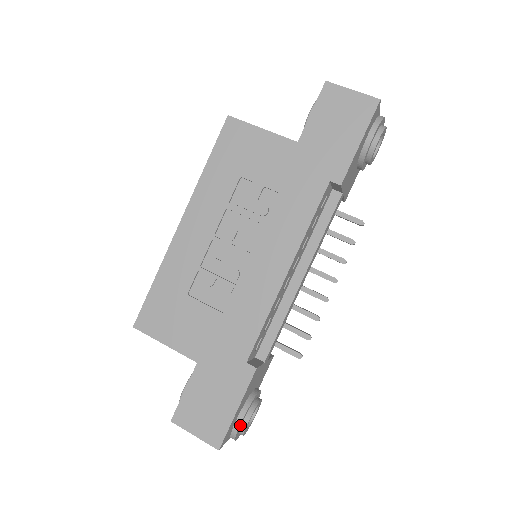
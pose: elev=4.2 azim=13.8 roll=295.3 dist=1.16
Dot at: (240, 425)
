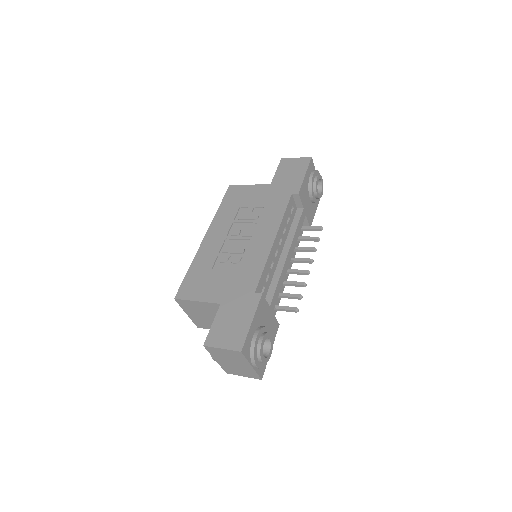
Dot at: (256, 341)
